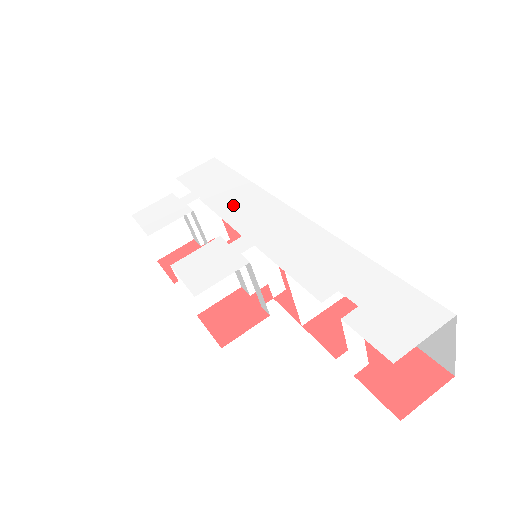
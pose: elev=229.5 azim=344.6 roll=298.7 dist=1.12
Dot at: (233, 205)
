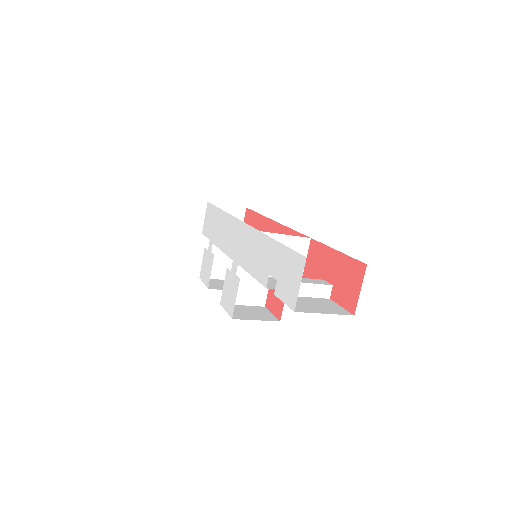
Dot at: (224, 238)
